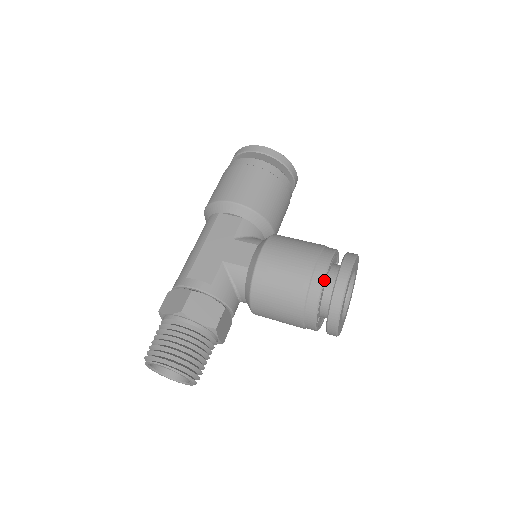
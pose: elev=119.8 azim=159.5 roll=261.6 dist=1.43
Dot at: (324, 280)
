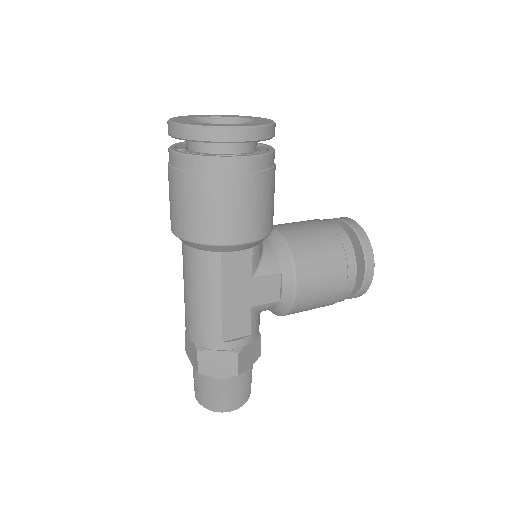
Dot at: occluded
